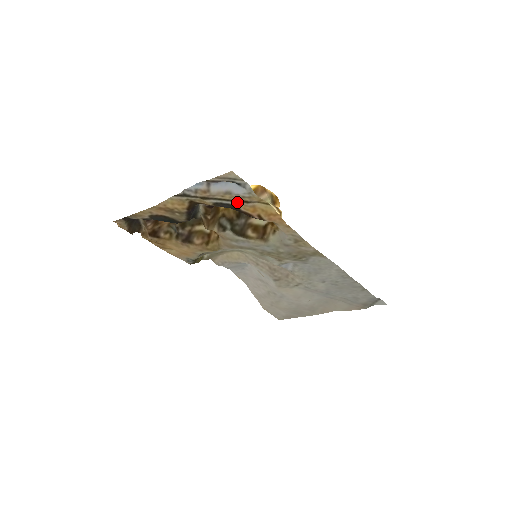
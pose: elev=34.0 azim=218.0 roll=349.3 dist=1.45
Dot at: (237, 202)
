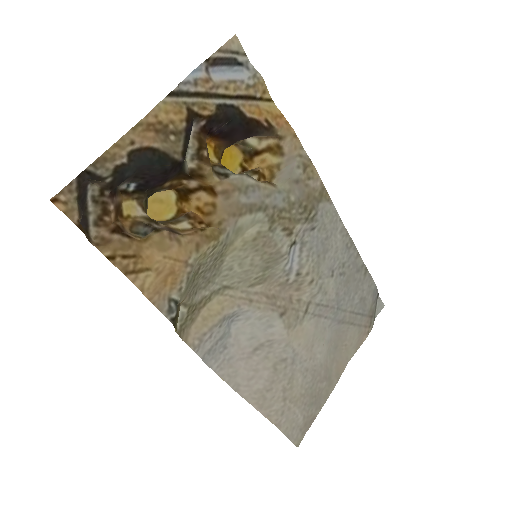
Dot at: (241, 100)
